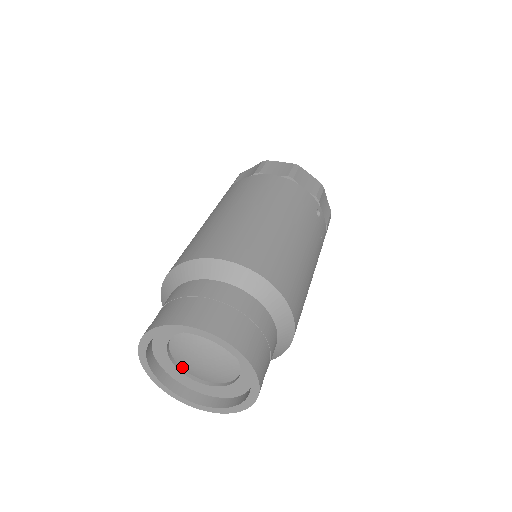
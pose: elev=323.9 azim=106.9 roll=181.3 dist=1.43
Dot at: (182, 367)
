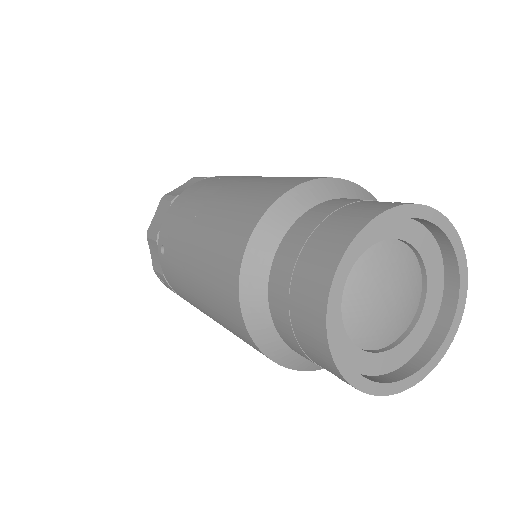
Dot at: (367, 347)
